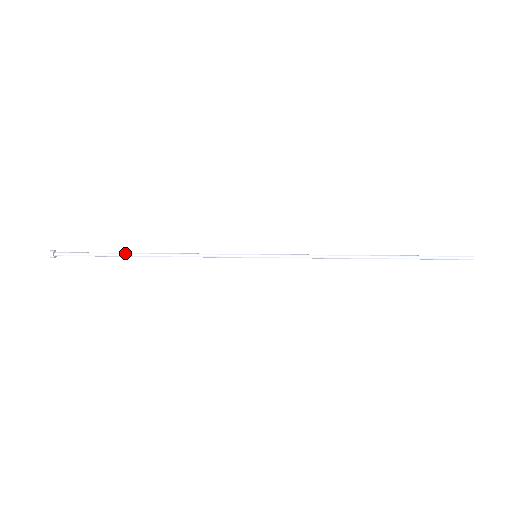
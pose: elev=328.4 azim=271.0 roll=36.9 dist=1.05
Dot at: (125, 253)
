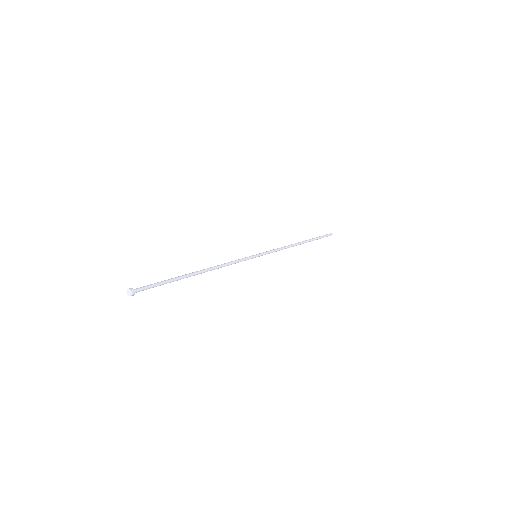
Dot at: (184, 275)
